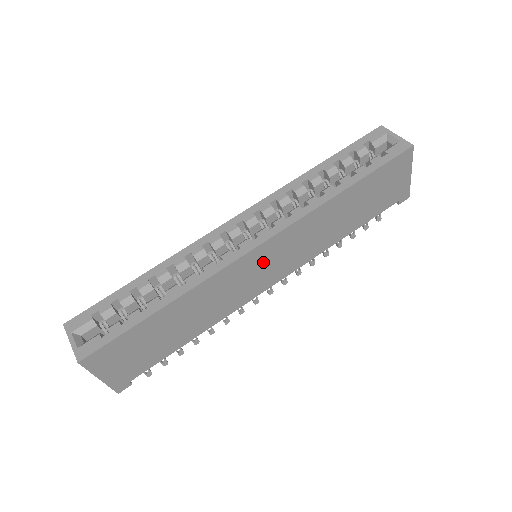
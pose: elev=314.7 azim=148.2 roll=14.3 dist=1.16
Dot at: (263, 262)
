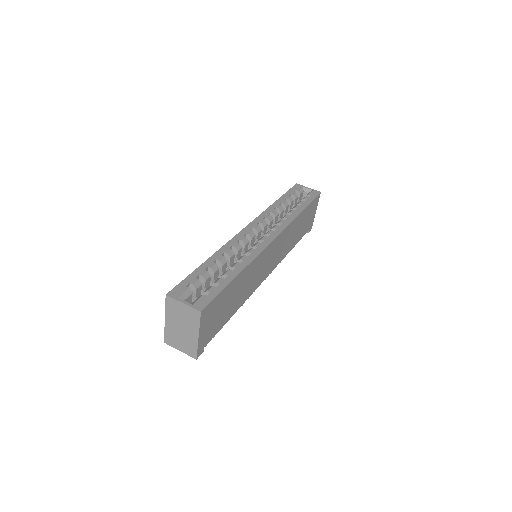
Dot at: (271, 254)
